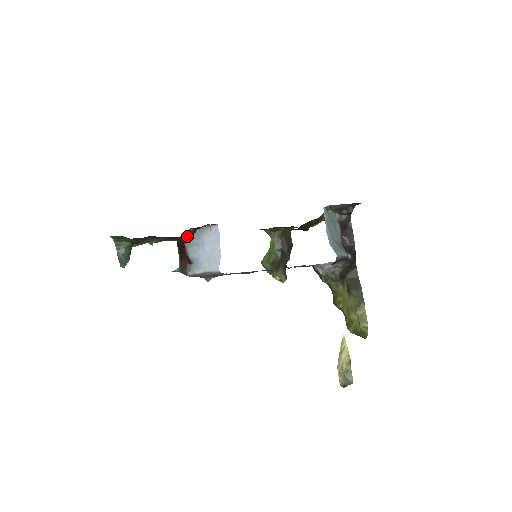
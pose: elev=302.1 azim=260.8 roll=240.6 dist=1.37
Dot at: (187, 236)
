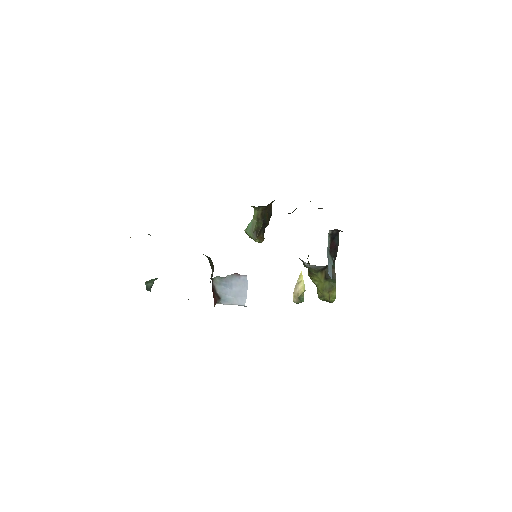
Dot at: (215, 278)
